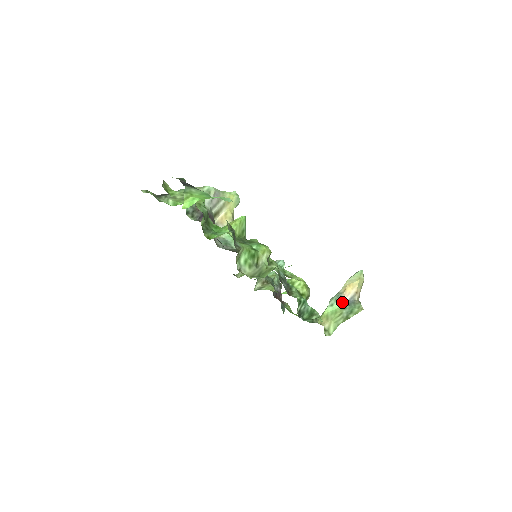
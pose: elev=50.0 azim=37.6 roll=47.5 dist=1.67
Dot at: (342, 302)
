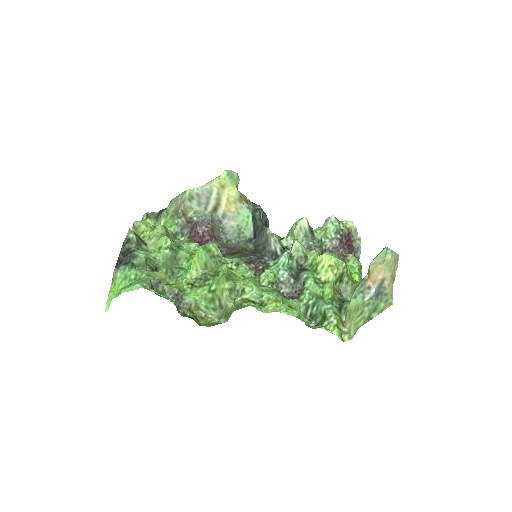
Dot at: (368, 292)
